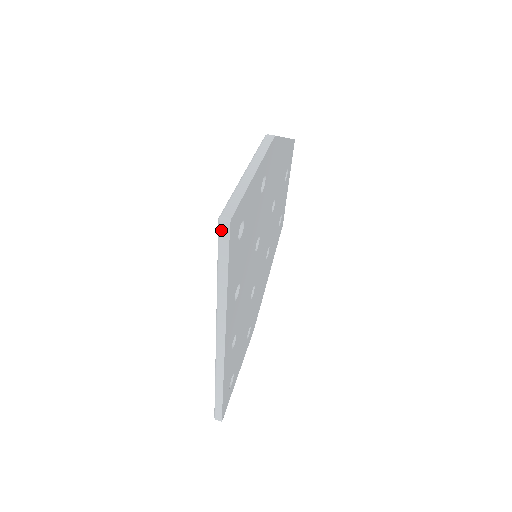
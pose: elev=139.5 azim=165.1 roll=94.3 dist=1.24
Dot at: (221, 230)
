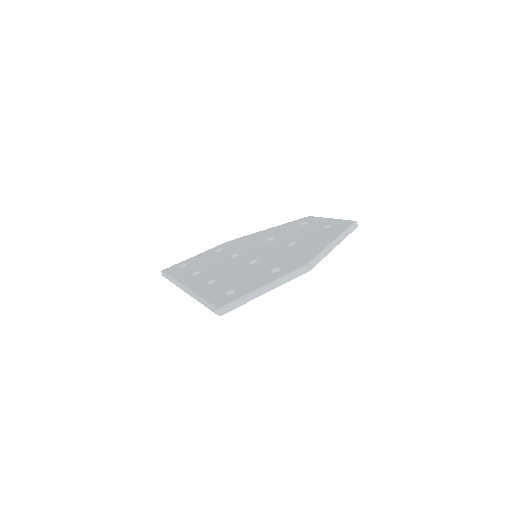
Dot at: (215, 310)
